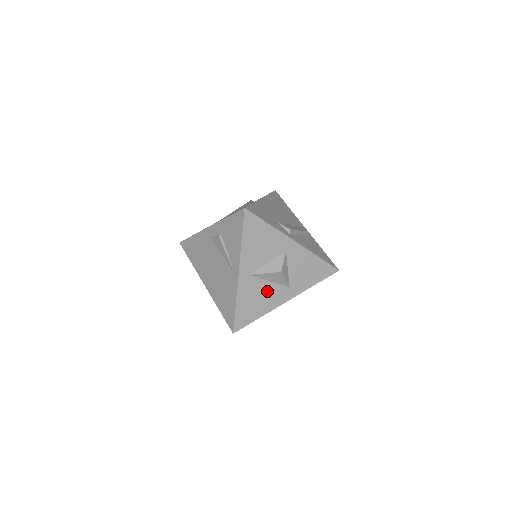
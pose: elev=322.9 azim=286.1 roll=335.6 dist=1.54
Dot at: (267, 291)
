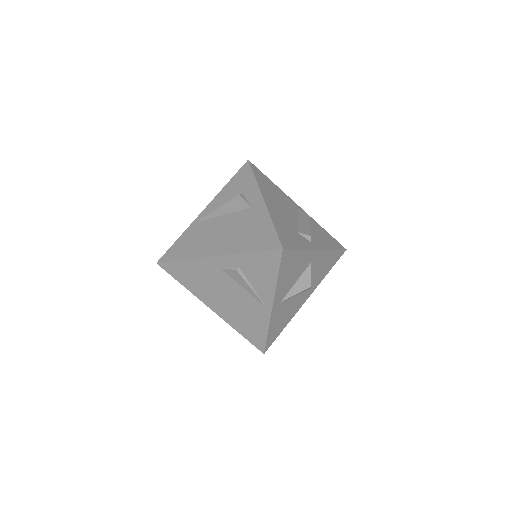
Dot at: (293, 304)
